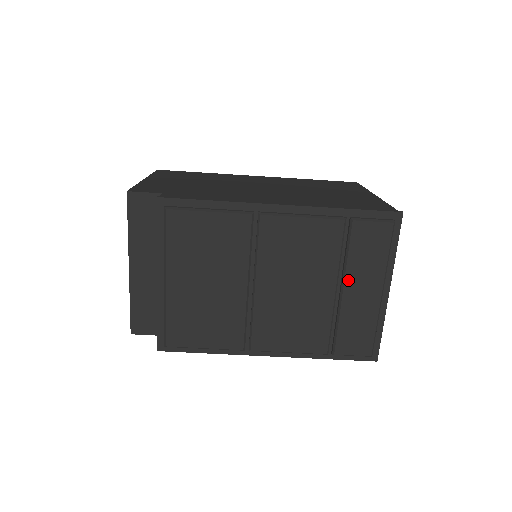
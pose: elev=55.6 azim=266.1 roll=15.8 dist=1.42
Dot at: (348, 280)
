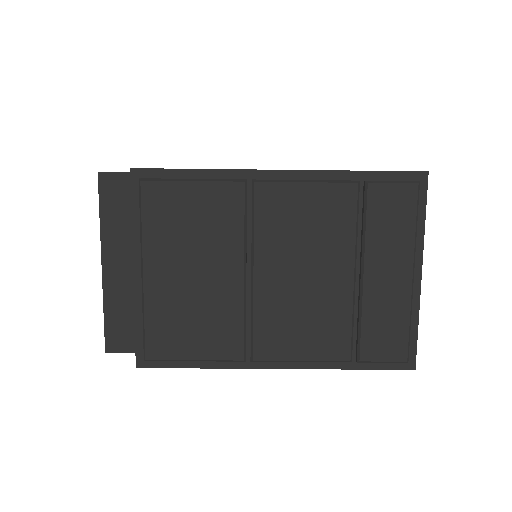
Dot at: (369, 260)
